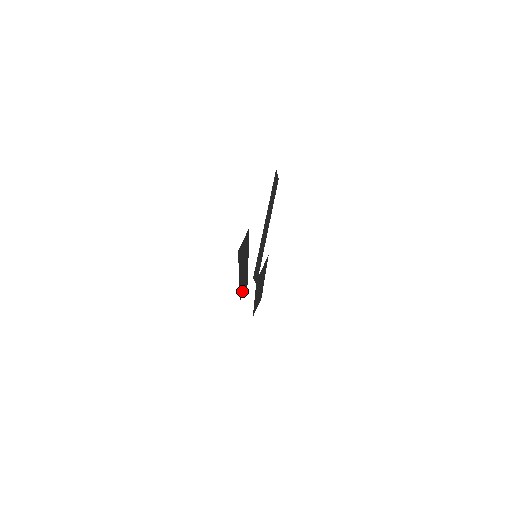
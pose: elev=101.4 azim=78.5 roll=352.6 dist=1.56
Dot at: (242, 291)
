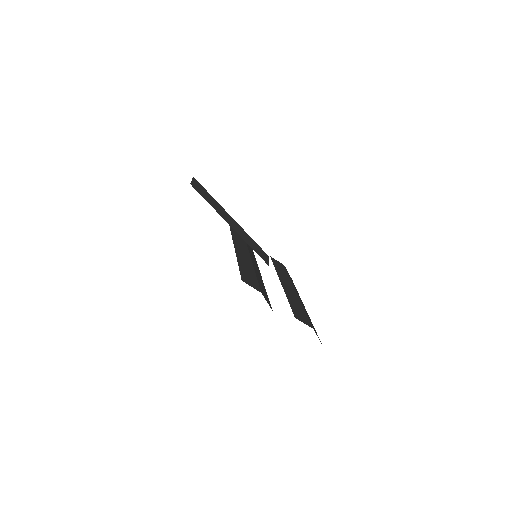
Dot at: occluded
